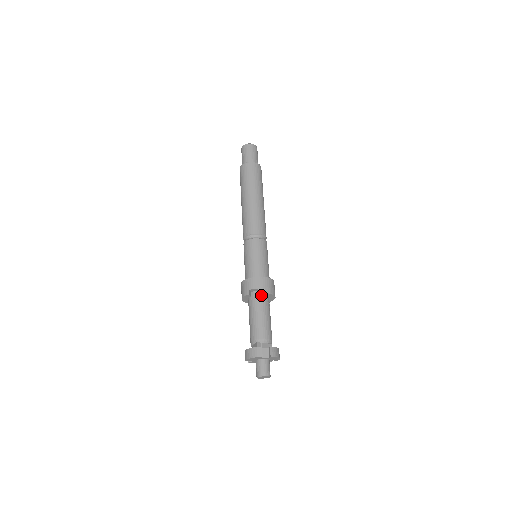
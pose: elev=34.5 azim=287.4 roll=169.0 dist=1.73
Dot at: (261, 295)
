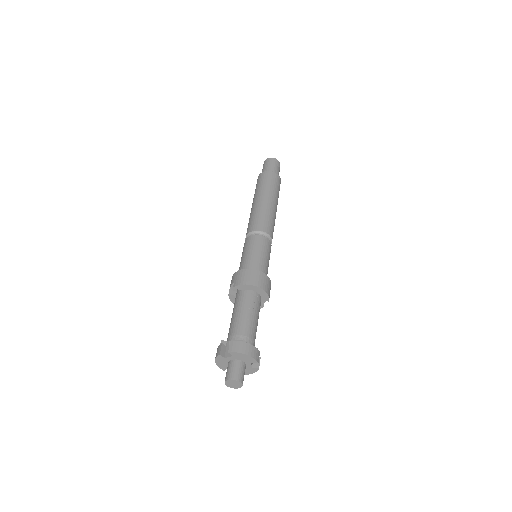
Dot at: (241, 290)
